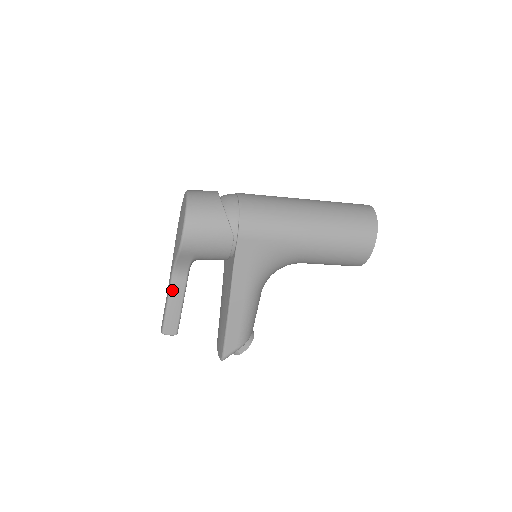
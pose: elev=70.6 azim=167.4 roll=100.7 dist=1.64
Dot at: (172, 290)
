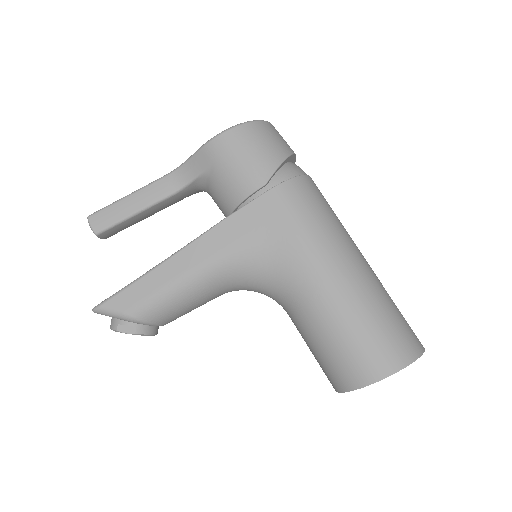
Dot at: (150, 186)
